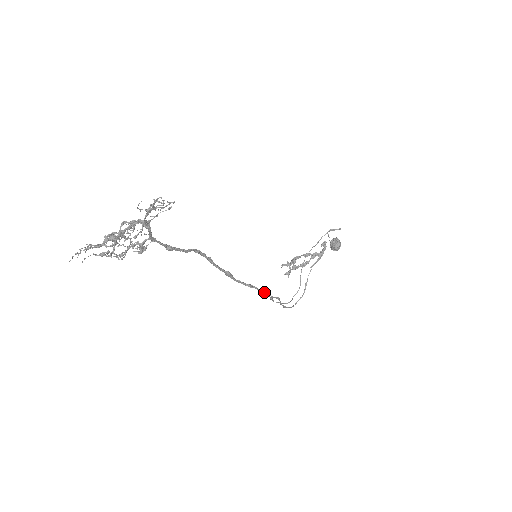
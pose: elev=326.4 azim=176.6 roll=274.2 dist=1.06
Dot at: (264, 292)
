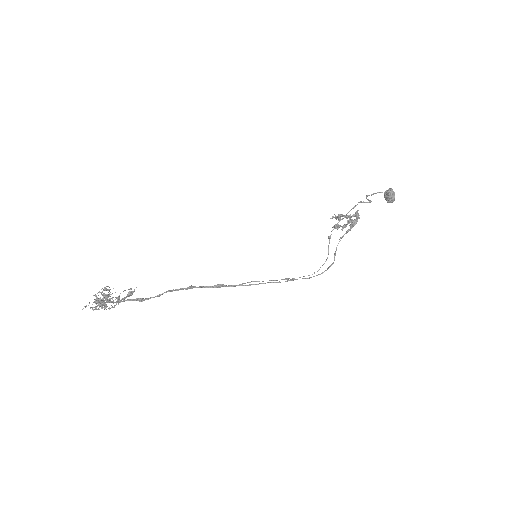
Dot at: occluded
